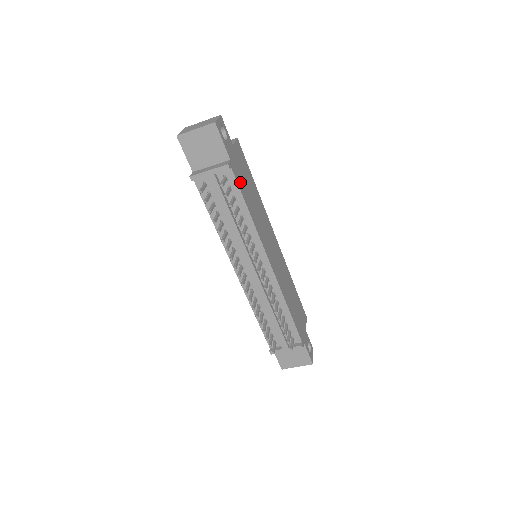
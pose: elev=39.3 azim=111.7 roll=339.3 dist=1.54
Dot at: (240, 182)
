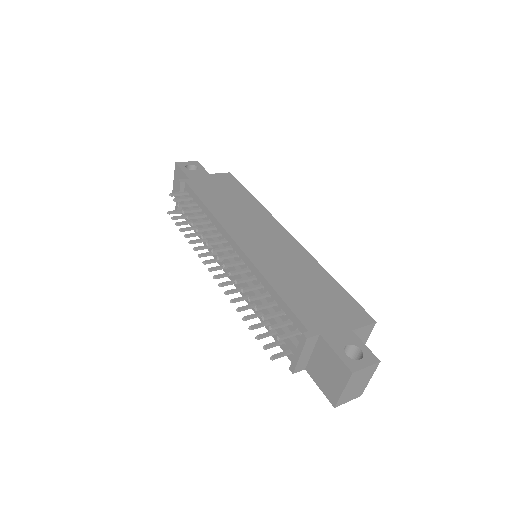
Dot at: (202, 190)
